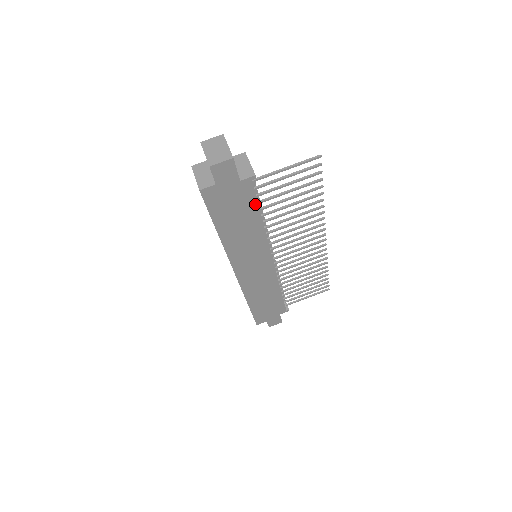
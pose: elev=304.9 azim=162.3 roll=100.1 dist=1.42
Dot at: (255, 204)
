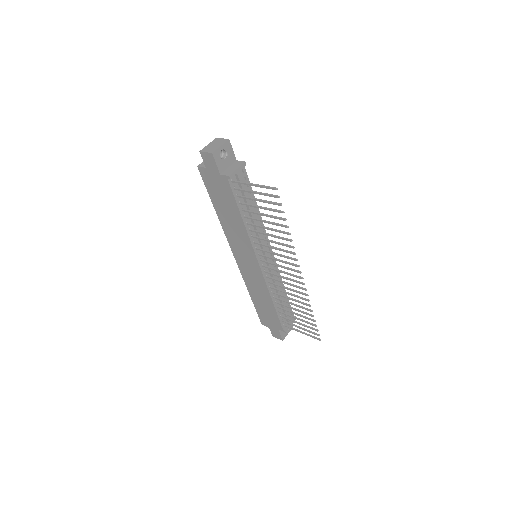
Dot at: (235, 201)
